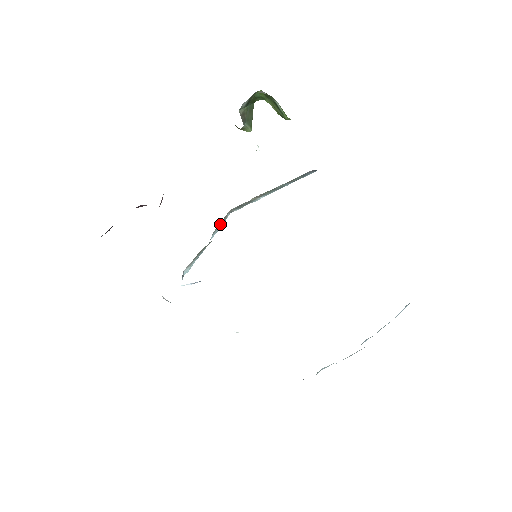
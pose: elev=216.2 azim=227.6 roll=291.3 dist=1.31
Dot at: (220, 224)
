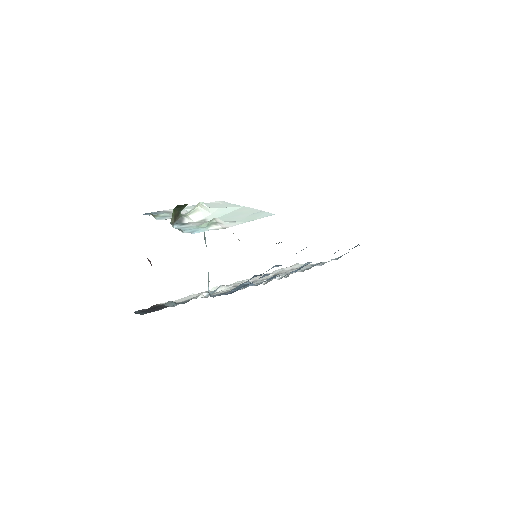
Dot at: occluded
